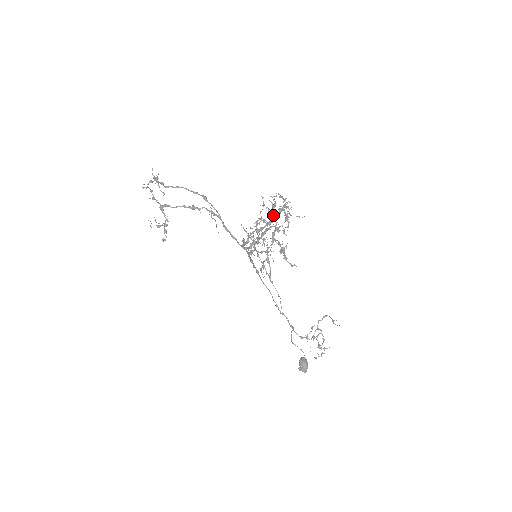
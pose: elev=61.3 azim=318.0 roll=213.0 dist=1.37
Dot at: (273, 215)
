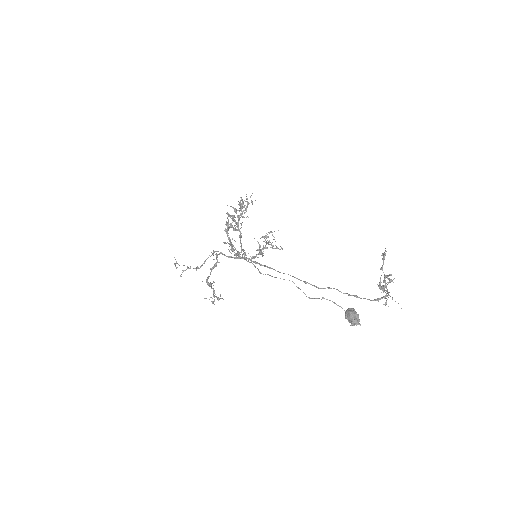
Dot at: (227, 214)
